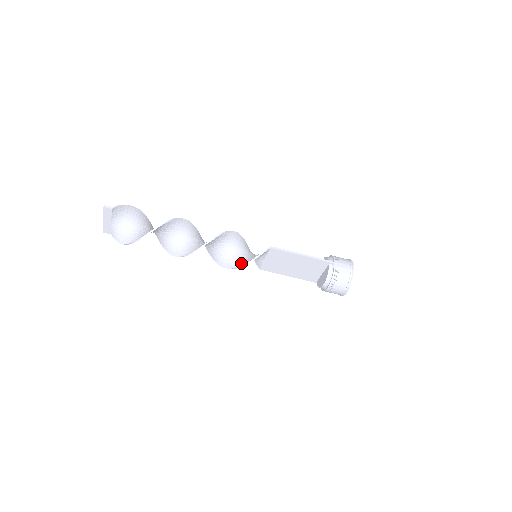
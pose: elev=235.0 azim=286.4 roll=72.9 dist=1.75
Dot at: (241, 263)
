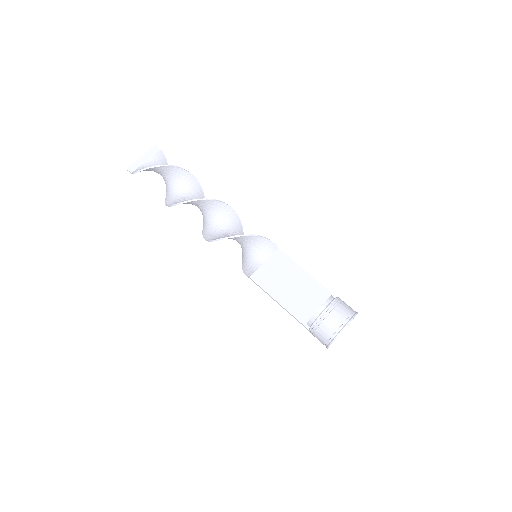
Dot at: (246, 236)
